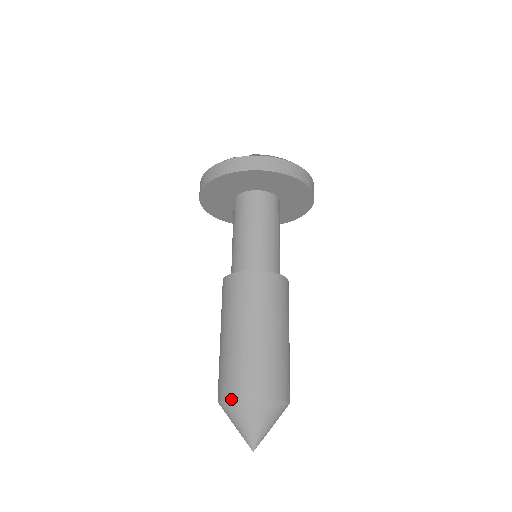
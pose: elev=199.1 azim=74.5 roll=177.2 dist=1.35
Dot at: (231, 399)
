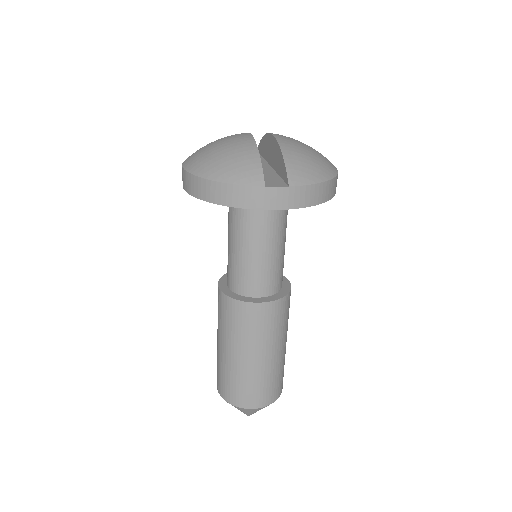
Dot at: (243, 408)
